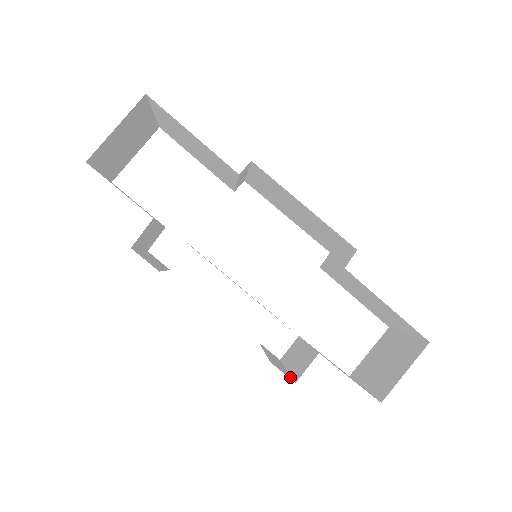
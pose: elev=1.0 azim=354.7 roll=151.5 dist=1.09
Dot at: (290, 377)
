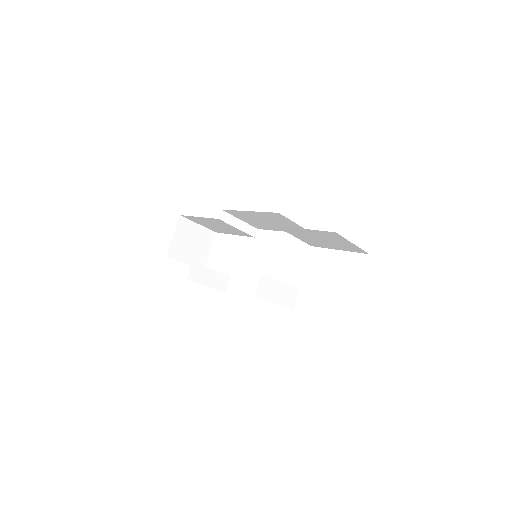
Dot at: occluded
